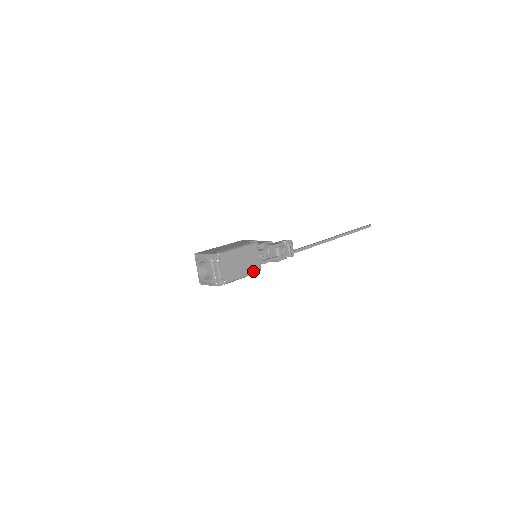
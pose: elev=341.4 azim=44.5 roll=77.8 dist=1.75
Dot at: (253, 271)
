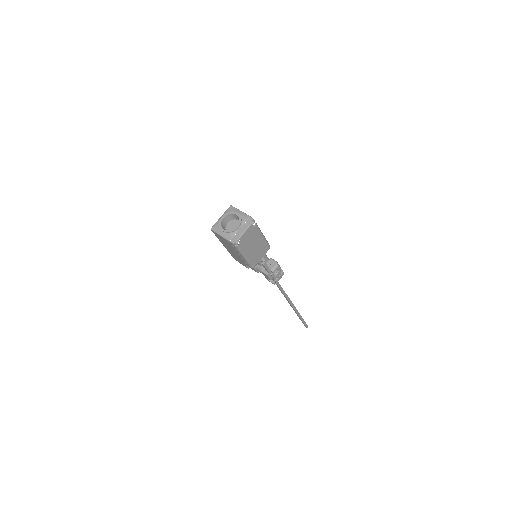
Dot at: (252, 262)
